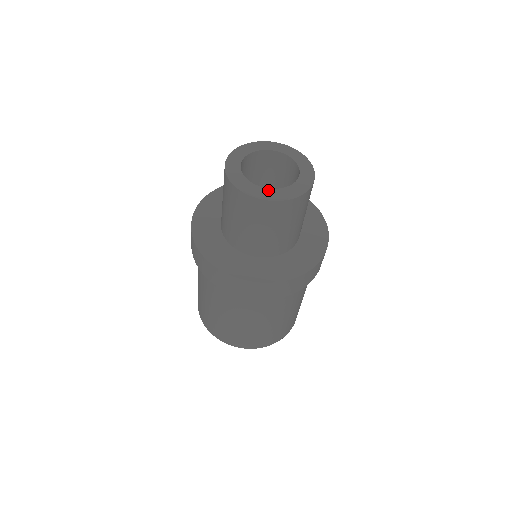
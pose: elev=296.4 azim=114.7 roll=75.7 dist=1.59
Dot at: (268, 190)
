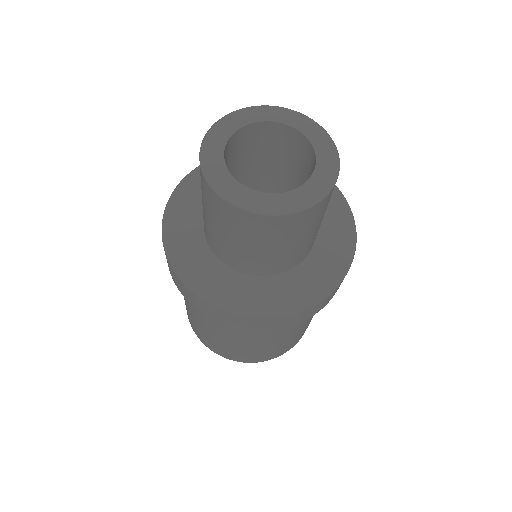
Dot at: (268, 196)
